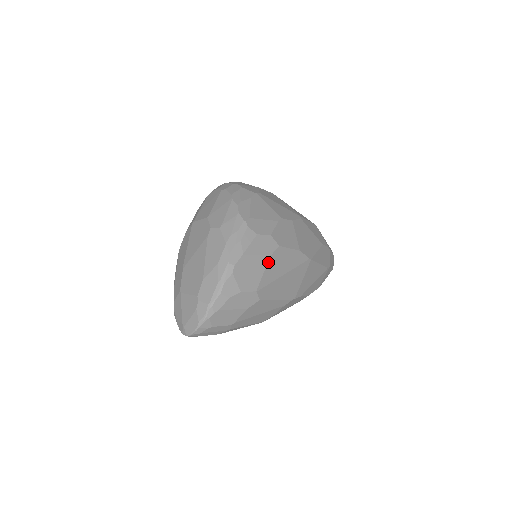
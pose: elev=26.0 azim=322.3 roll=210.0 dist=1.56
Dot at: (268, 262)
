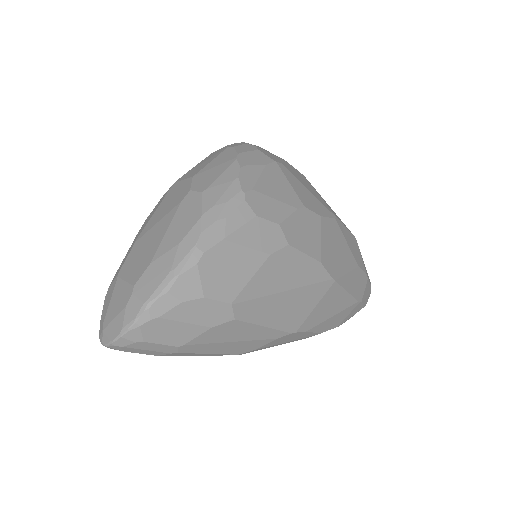
Dot at: (263, 264)
